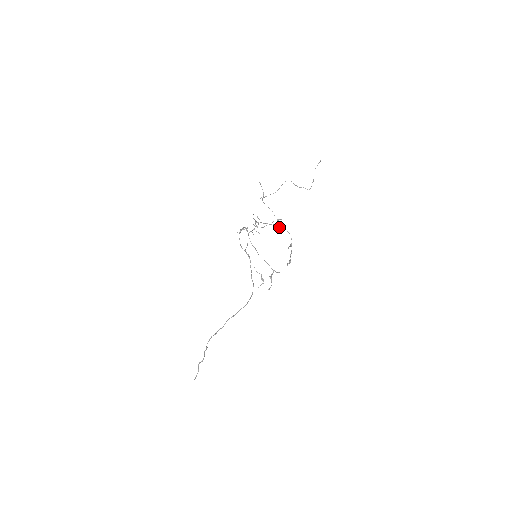
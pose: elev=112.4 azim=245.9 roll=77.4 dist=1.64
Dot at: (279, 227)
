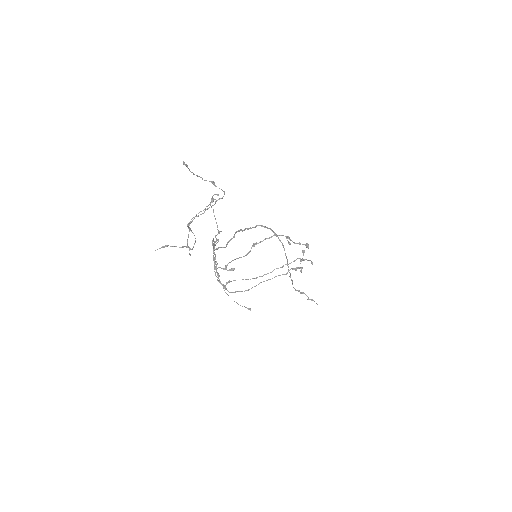
Dot at: occluded
